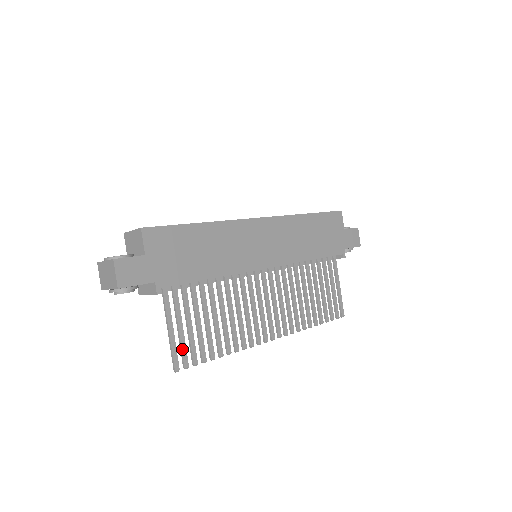
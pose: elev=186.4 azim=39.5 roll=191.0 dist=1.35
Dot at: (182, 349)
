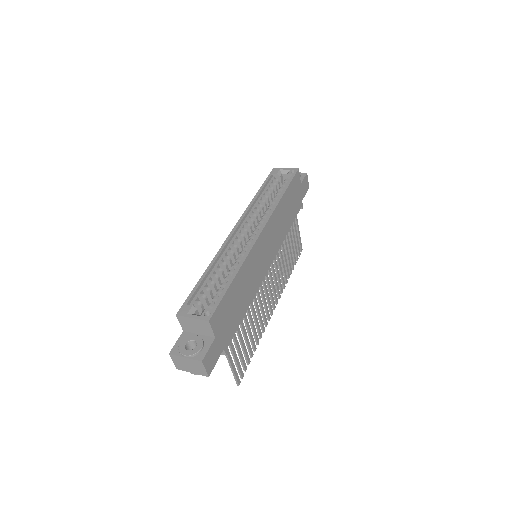
Dot at: (239, 369)
